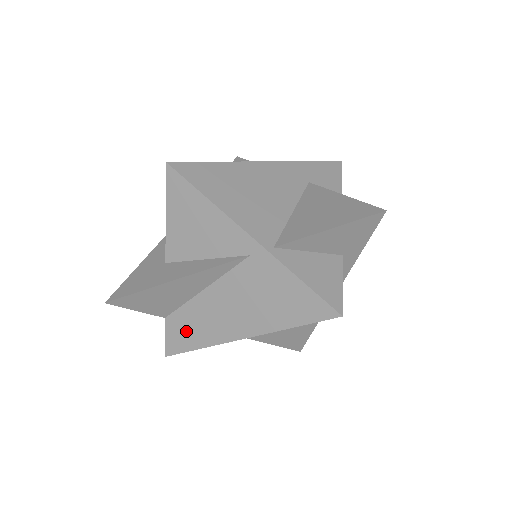
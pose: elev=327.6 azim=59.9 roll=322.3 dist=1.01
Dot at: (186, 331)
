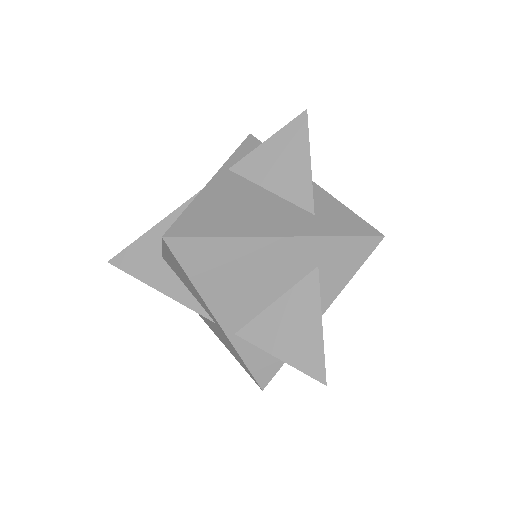
Dot at: occluded
